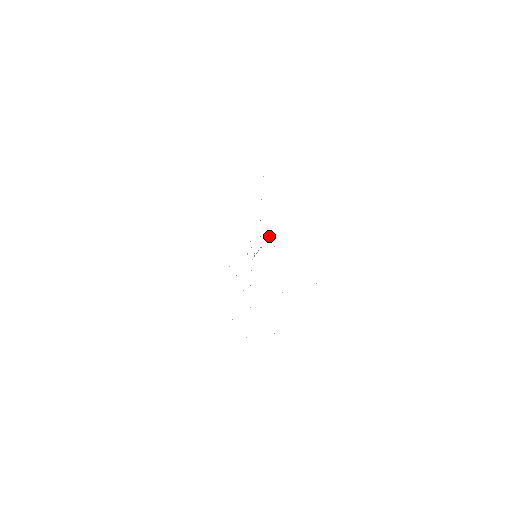
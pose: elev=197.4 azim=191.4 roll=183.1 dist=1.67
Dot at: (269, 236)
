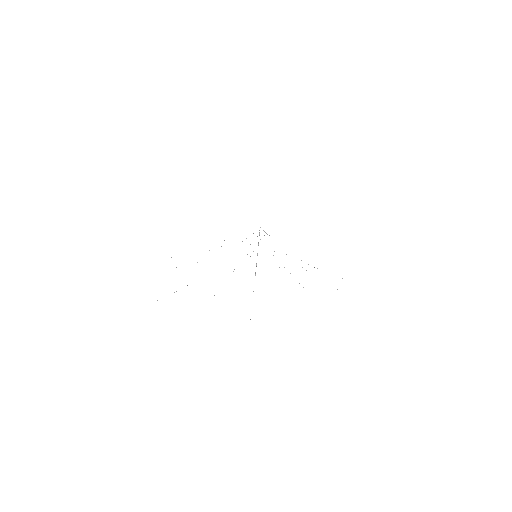
Dot at: occluded
